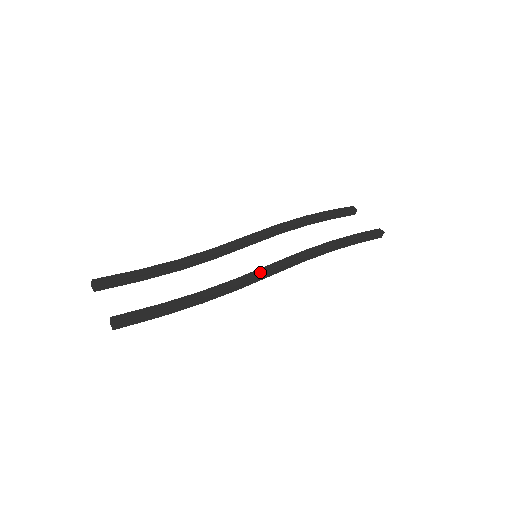
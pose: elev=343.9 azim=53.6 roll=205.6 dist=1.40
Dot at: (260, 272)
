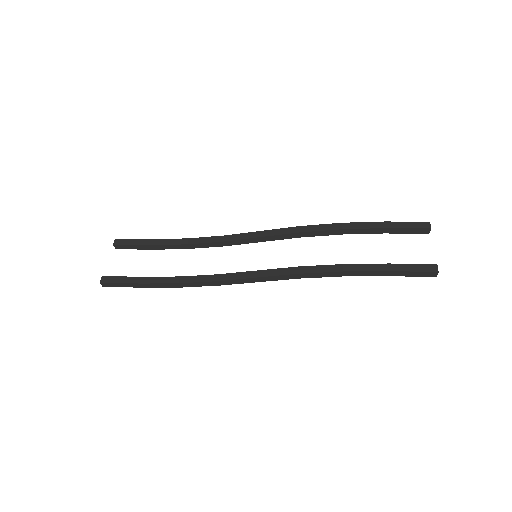
Dot at: (241, 276)
